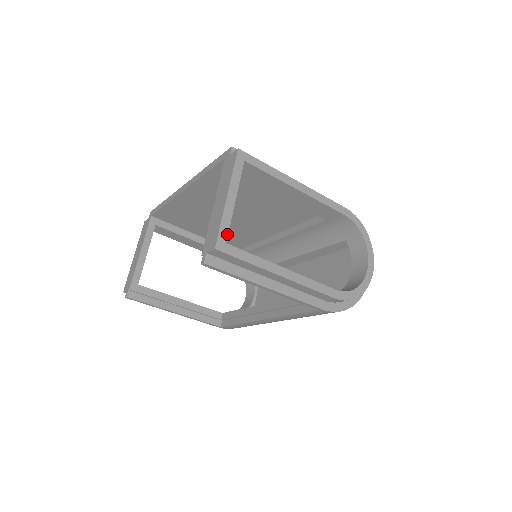
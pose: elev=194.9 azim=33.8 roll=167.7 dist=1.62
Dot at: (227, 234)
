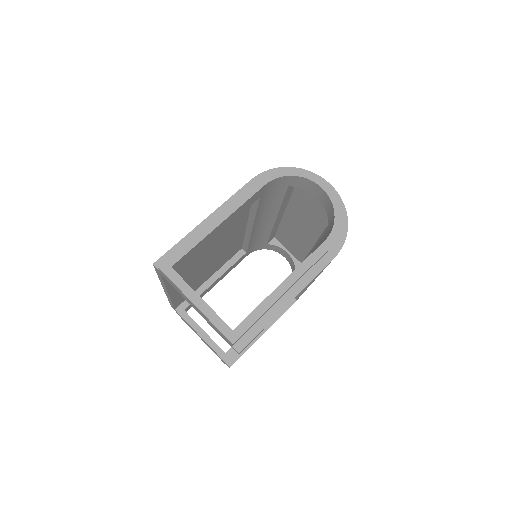
Dot at: (226, 325)
